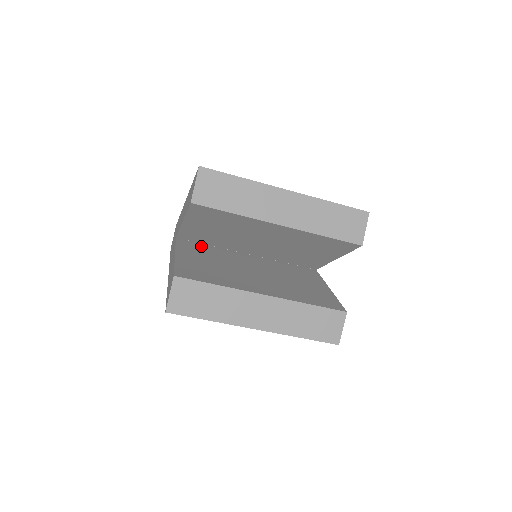
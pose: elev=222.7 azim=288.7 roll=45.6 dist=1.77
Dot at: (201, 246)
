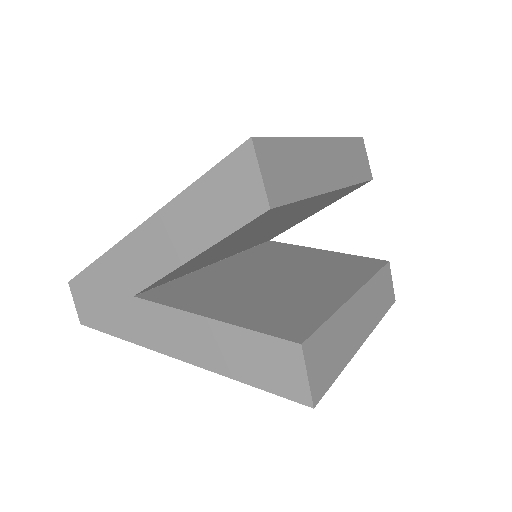
Dot at: (178, 286)
